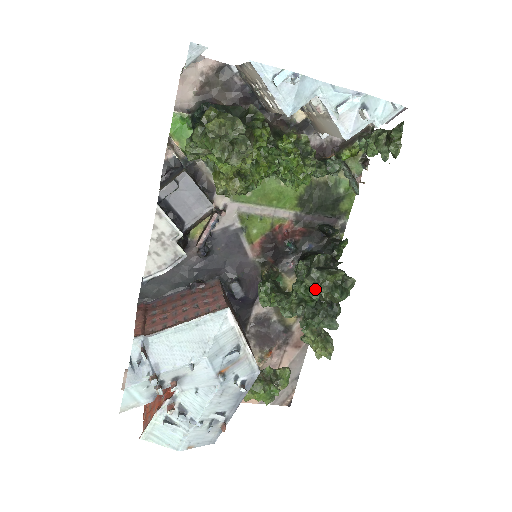
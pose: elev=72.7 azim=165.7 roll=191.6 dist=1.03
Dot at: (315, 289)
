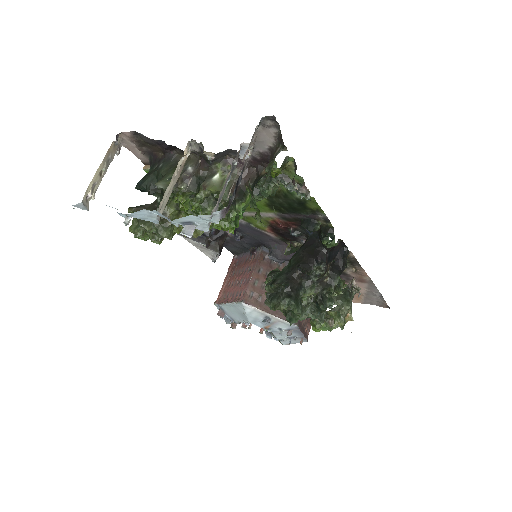
Dot at: occluded
